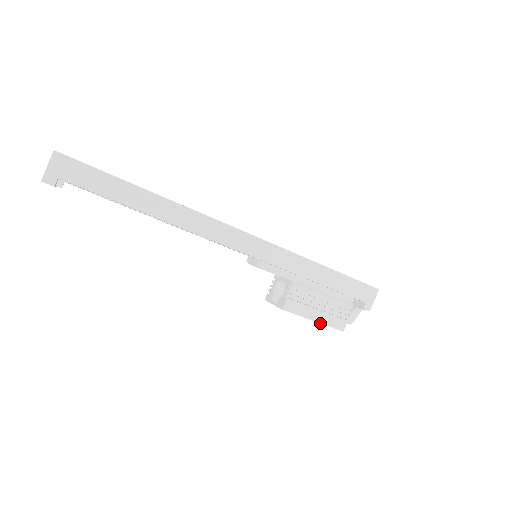
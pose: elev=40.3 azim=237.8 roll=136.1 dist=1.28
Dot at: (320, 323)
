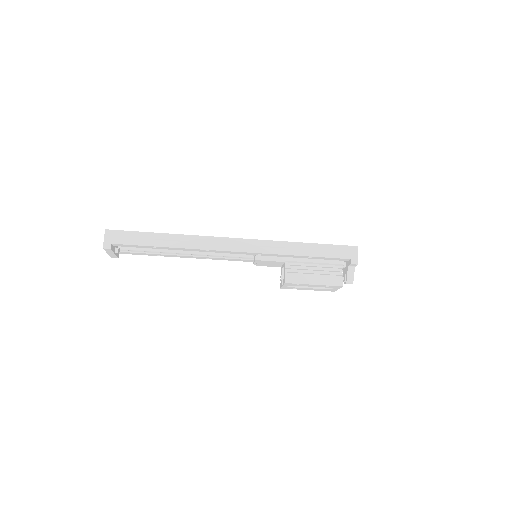
Dot at: (320, 285)
